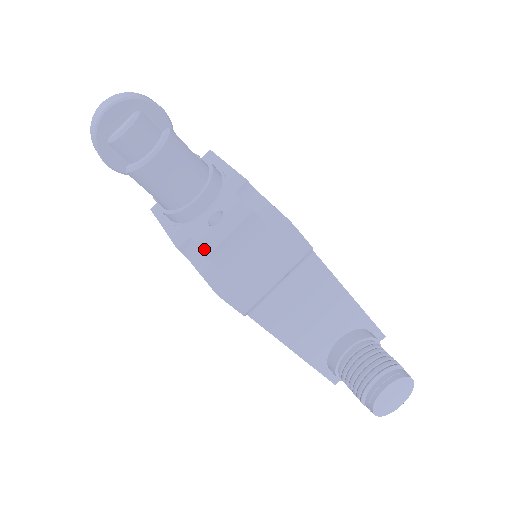
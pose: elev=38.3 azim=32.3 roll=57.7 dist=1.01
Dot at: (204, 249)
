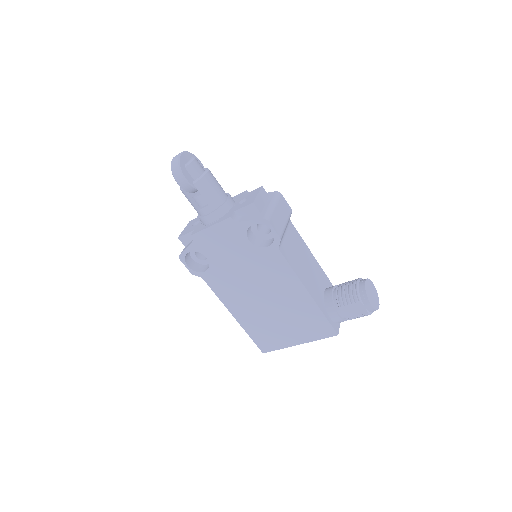
Dot at: (249, 204)
